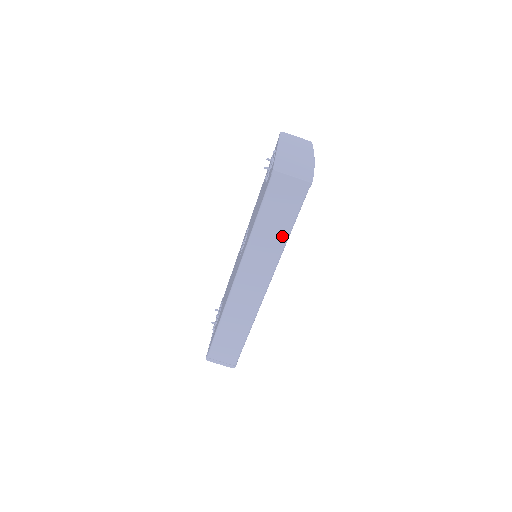
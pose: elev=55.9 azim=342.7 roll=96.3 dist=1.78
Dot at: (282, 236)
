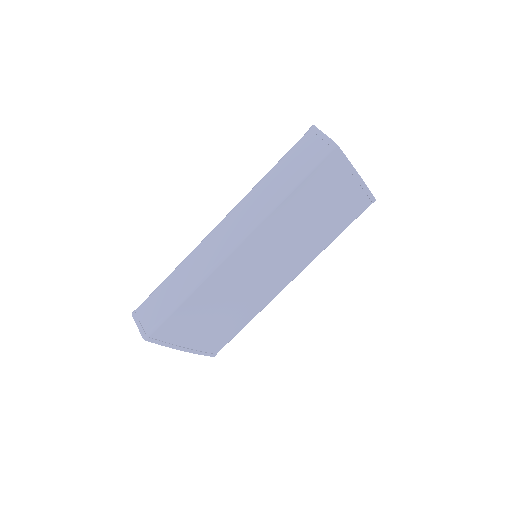
Dot at: (282, 190)
